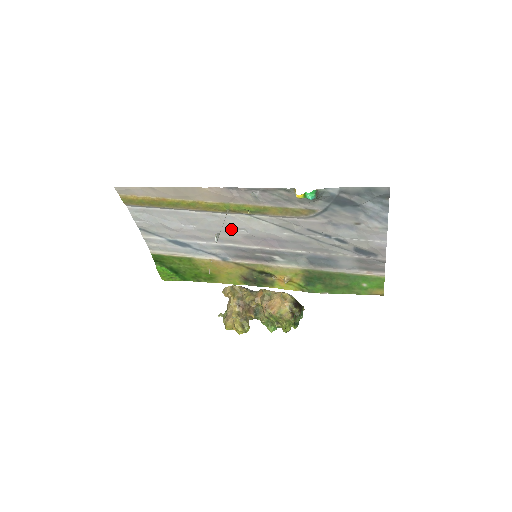
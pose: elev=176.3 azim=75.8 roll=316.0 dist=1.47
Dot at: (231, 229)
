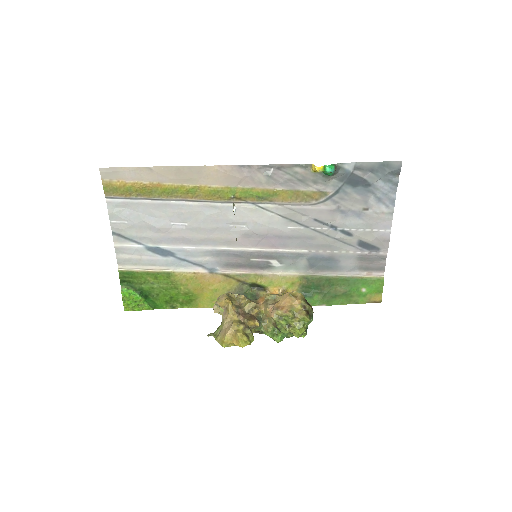
Dot at: (229, 225)
